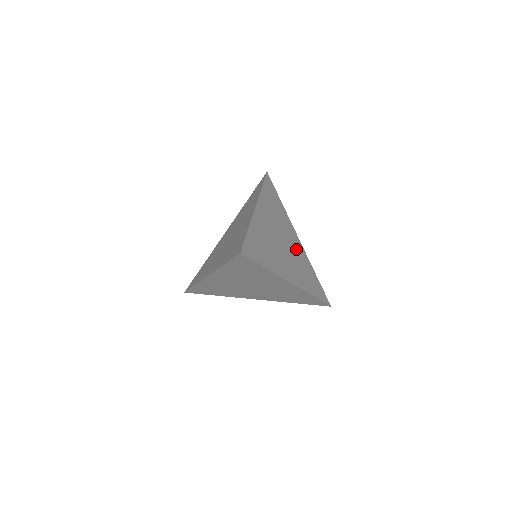
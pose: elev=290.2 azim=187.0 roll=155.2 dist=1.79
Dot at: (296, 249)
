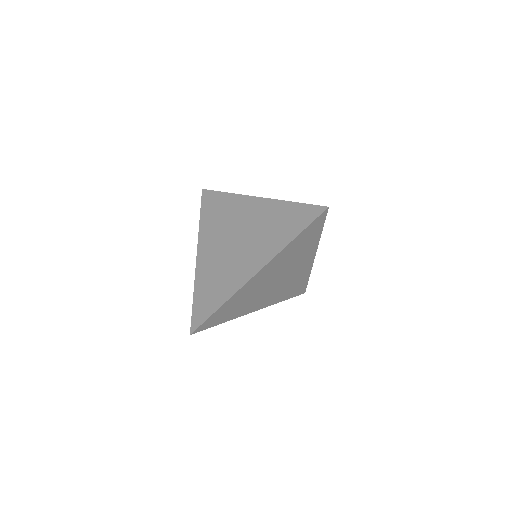
Dot at: occluded
